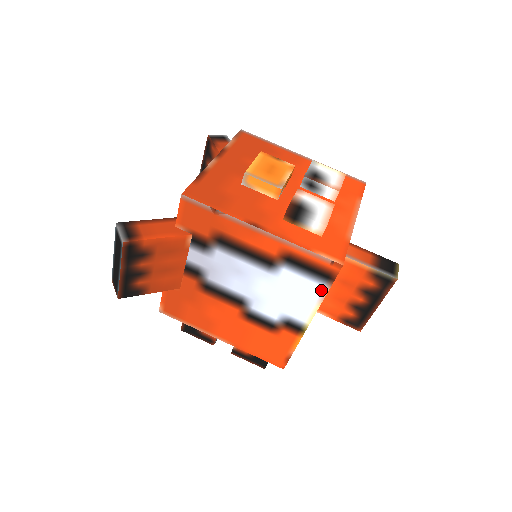
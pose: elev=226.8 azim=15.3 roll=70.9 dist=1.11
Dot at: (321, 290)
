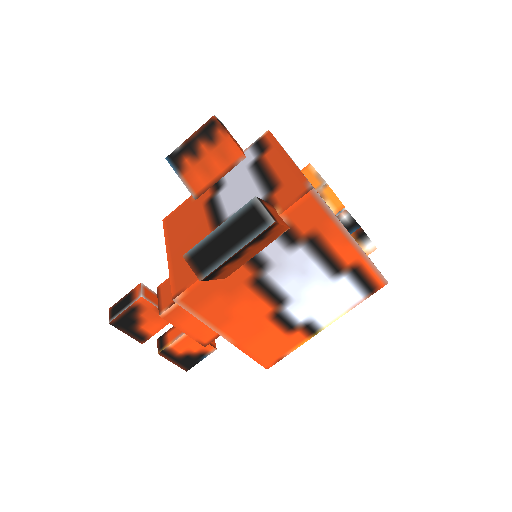
Dot at: (358, 300)
